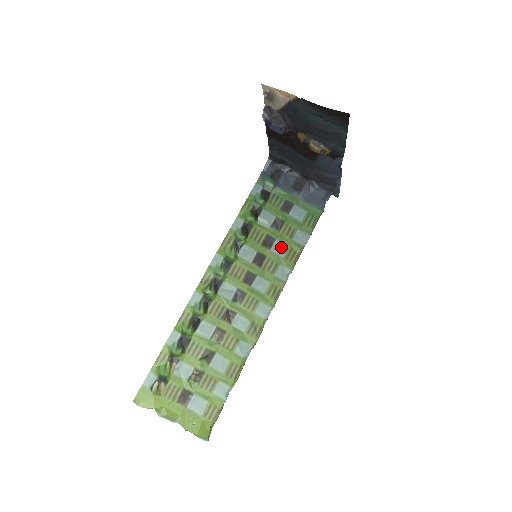
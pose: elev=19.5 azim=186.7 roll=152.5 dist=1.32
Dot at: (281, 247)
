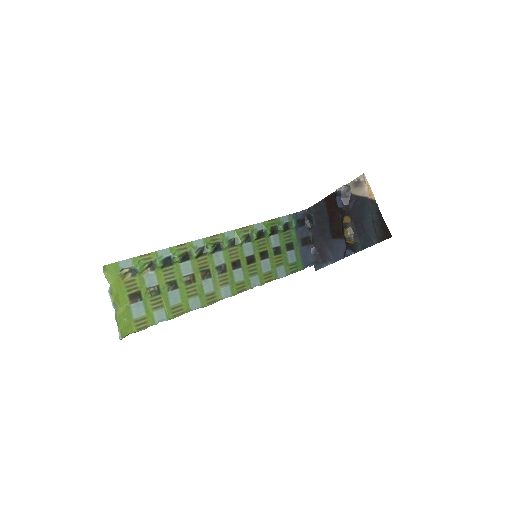
Dot at: (267, 265)
